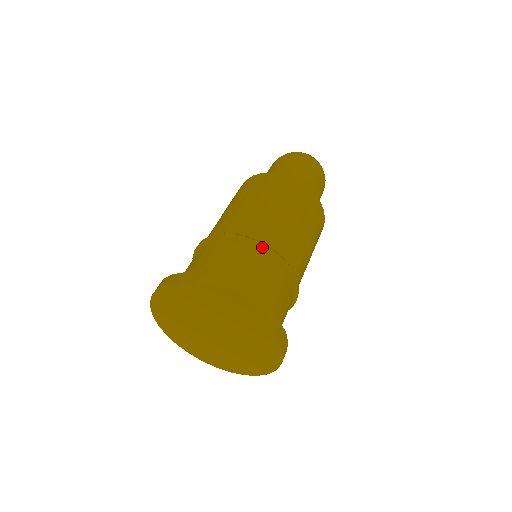
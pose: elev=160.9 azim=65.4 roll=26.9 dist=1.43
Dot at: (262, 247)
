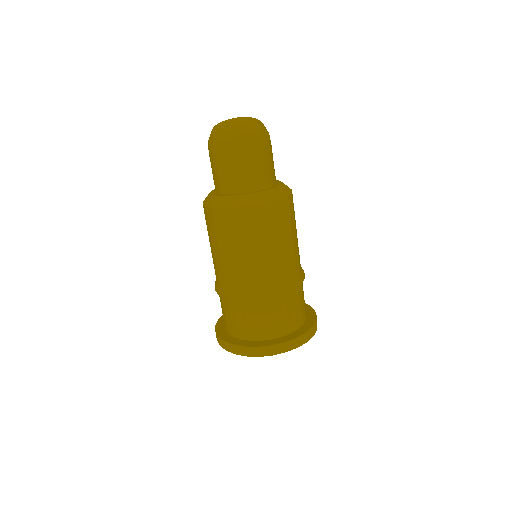
Dot at: (289, 291)
